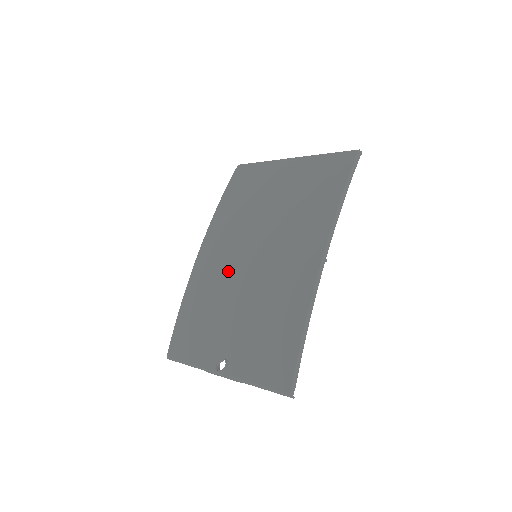
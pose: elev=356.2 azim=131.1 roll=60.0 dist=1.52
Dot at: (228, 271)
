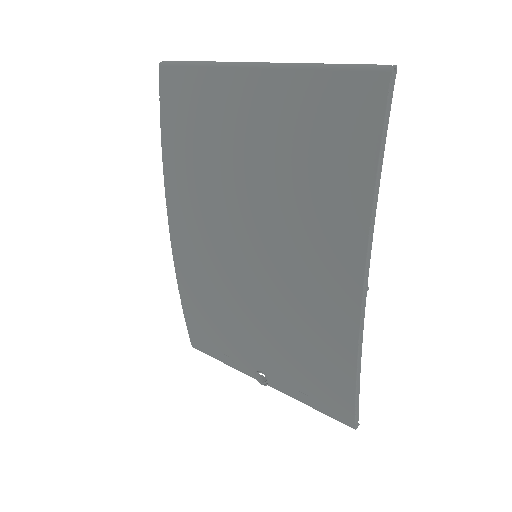
Dot at: (224, 274)
